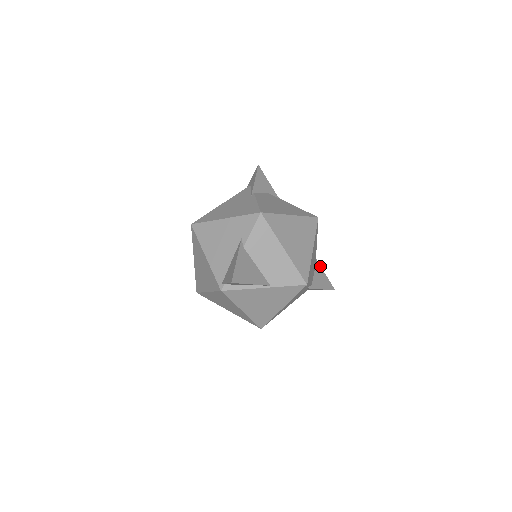
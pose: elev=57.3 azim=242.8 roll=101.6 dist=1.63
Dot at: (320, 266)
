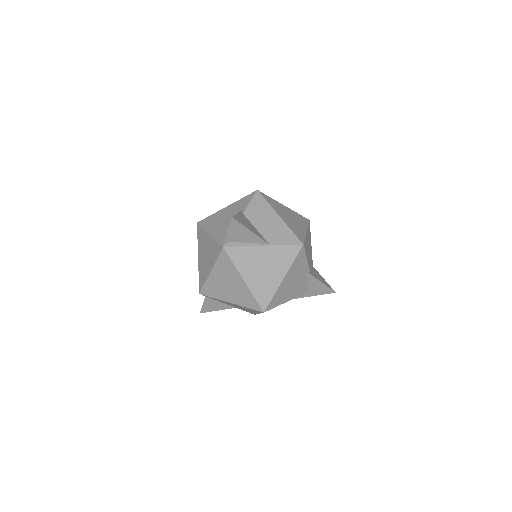
Dot at: (318, 272)
